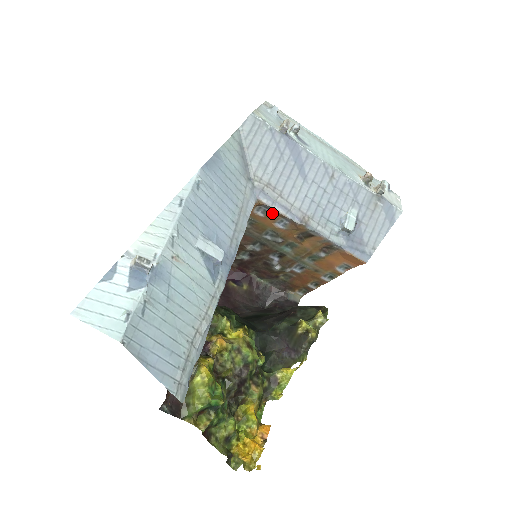
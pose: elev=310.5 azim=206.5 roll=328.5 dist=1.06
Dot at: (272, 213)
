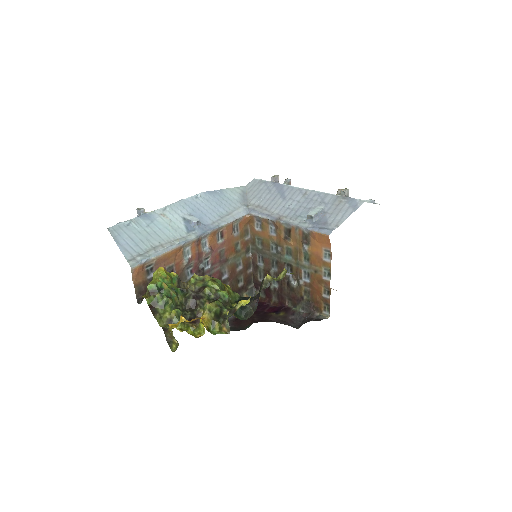
Dot at: (263, 223)
